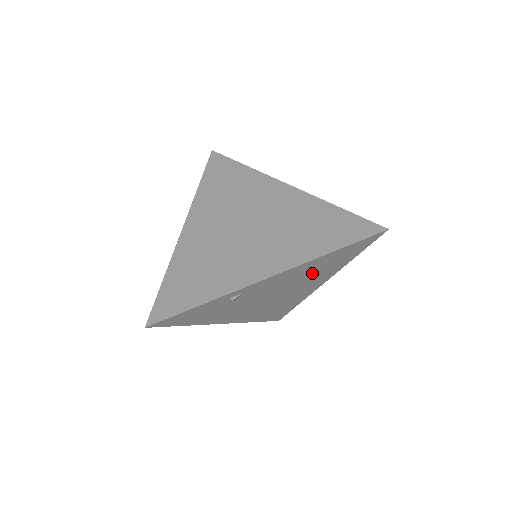
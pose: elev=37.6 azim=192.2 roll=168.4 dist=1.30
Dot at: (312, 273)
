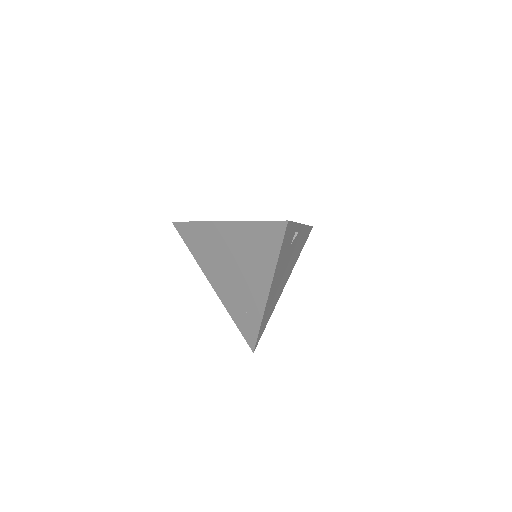
Dot at: (297, 251)
